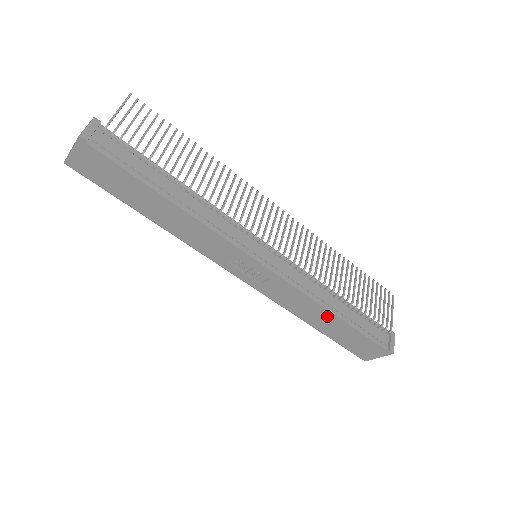
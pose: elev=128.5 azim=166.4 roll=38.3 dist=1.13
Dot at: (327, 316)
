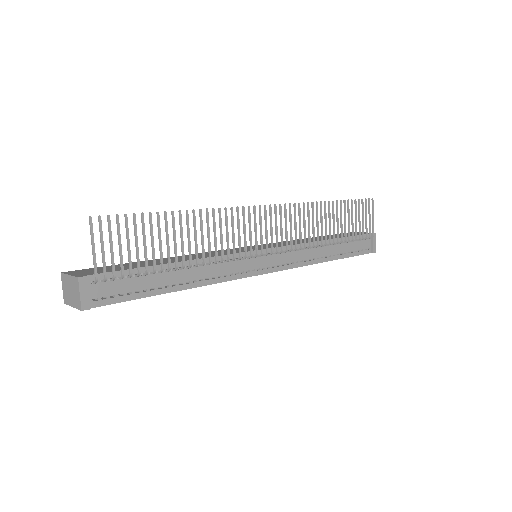
Dot at: occluded
